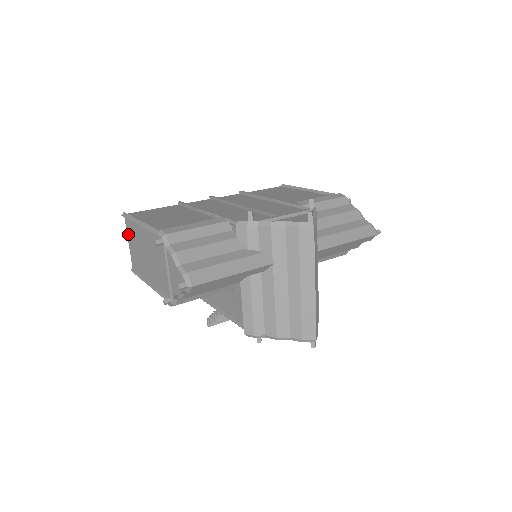
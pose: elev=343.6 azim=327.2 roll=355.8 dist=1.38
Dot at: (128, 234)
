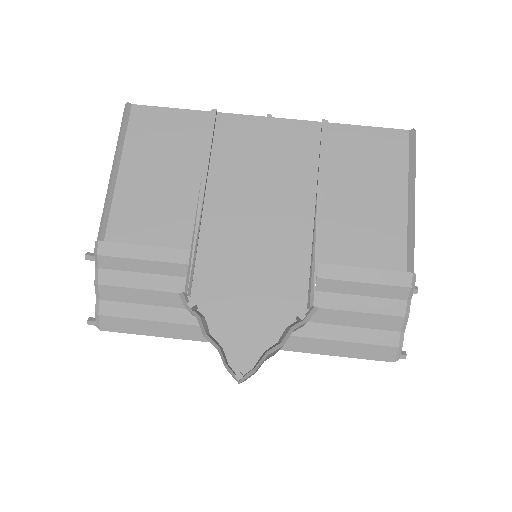
Dot at: occluded
